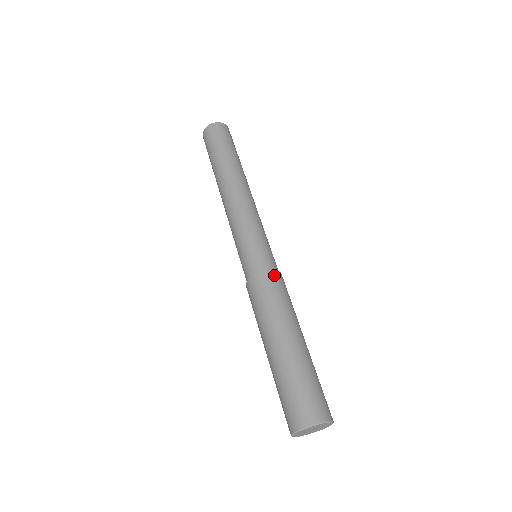
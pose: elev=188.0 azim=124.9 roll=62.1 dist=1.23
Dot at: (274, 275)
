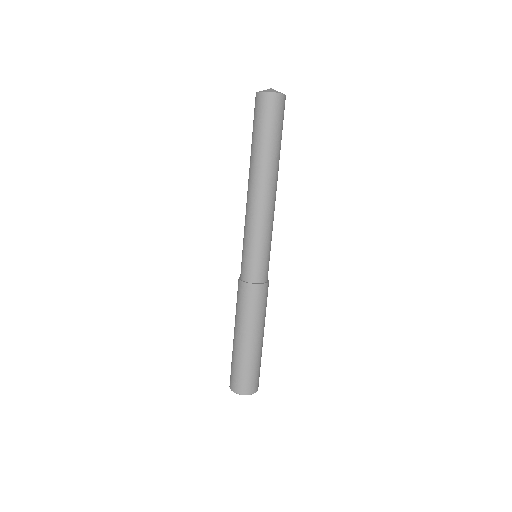
Dot at: (255, 289)
